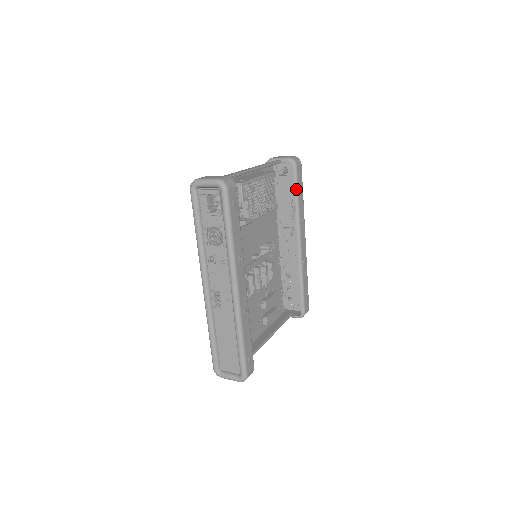
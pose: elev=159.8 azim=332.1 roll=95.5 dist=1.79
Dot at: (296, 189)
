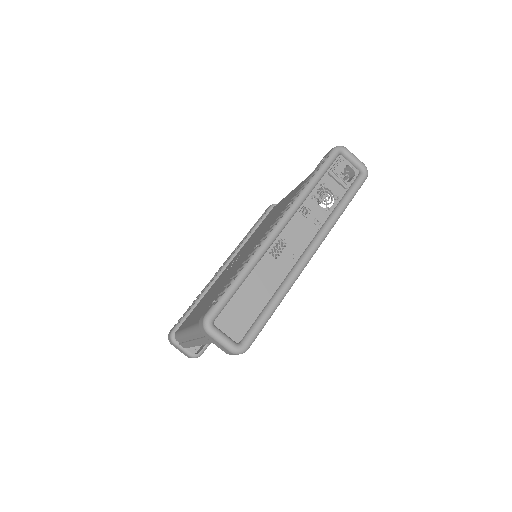
Dot at: occluded
